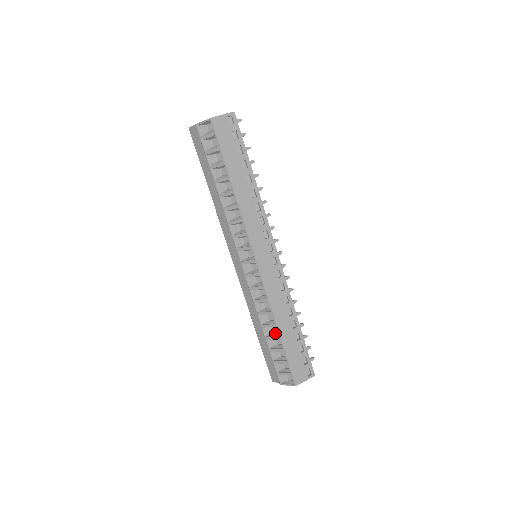
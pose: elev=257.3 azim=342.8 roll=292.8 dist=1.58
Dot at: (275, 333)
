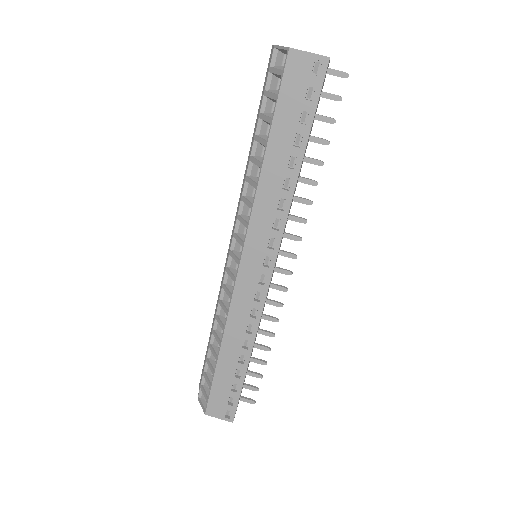
Dot at: occluded
